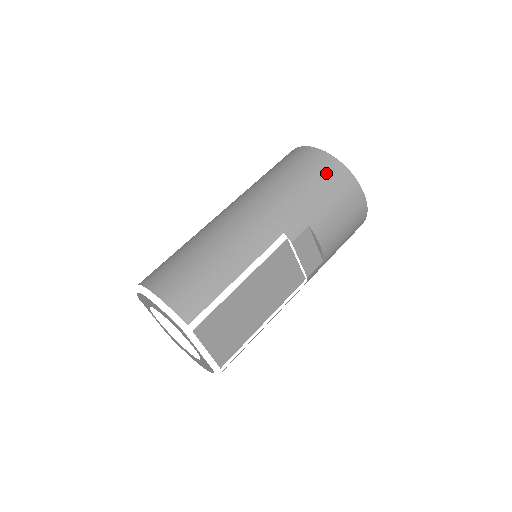
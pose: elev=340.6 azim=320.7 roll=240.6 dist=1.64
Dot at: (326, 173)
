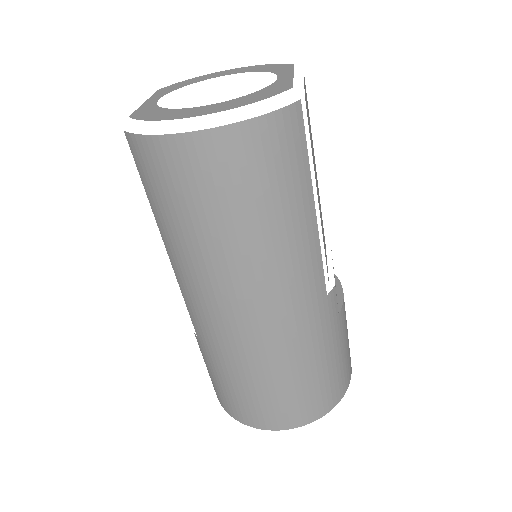
Dot at: occluded
